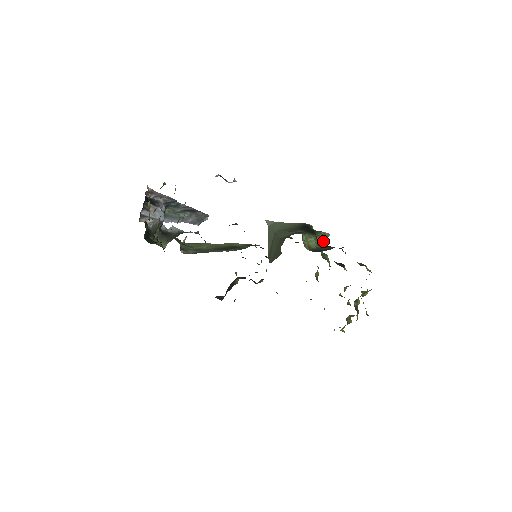
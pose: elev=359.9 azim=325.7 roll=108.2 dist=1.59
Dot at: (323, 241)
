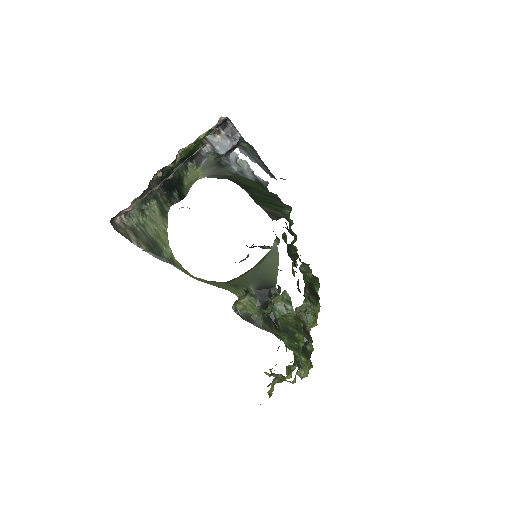
Dot at: (278, 314)
